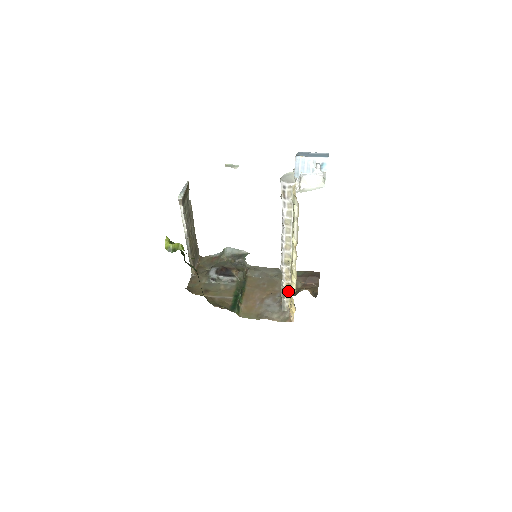
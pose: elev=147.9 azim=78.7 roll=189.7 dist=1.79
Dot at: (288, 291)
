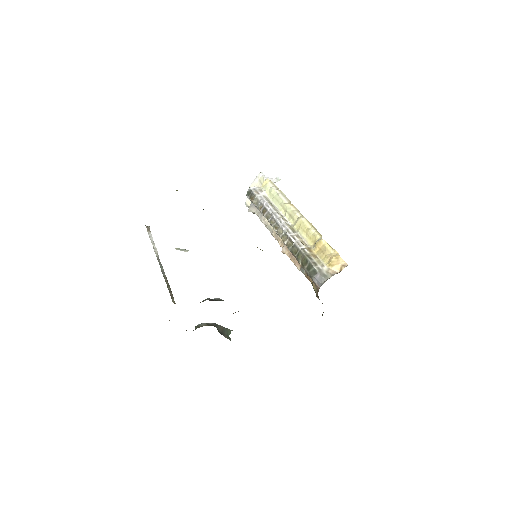
Dot at: (314, 256)
